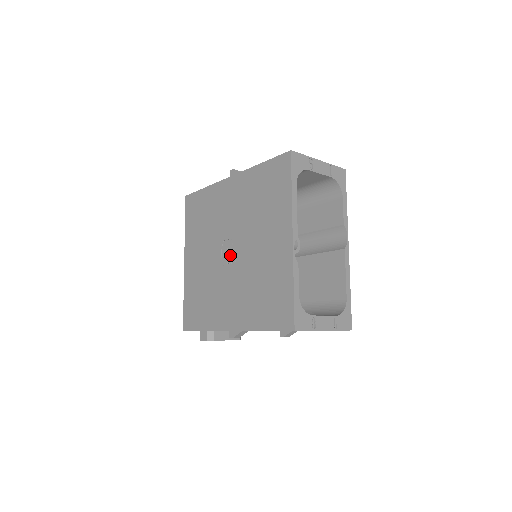
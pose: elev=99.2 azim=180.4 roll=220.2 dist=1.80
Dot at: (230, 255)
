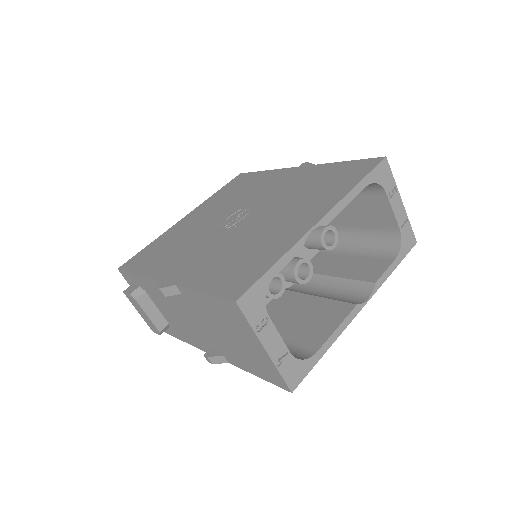
Dot at: (235, 220)
